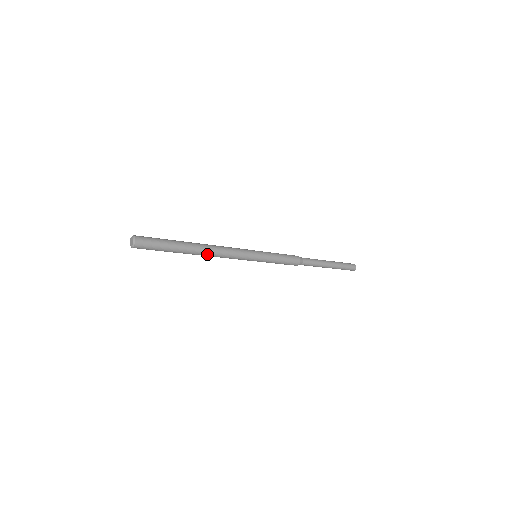
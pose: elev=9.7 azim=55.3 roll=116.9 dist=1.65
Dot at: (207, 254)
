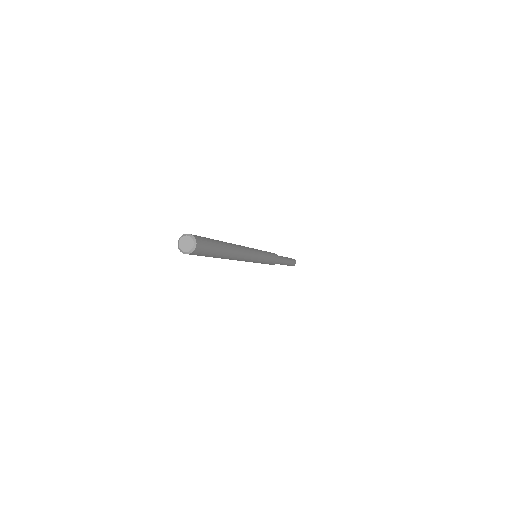
Dot at: (229, 259)
